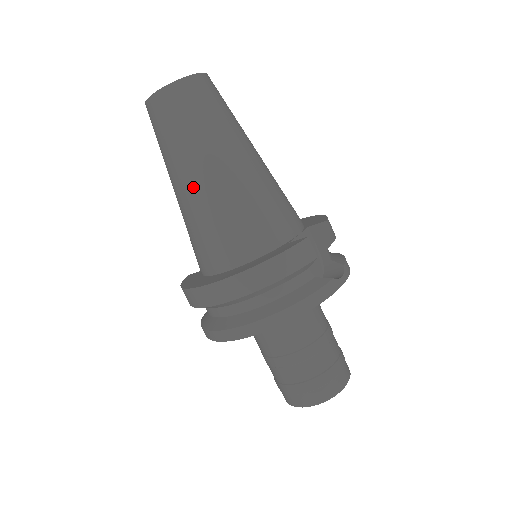
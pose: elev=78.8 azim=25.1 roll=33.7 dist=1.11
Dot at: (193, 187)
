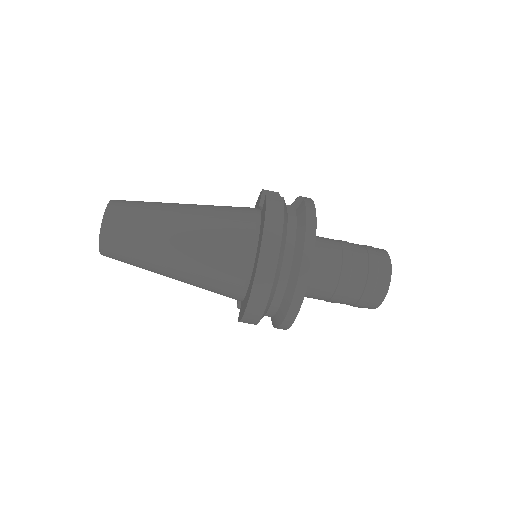
Dot at: (181, 247)
